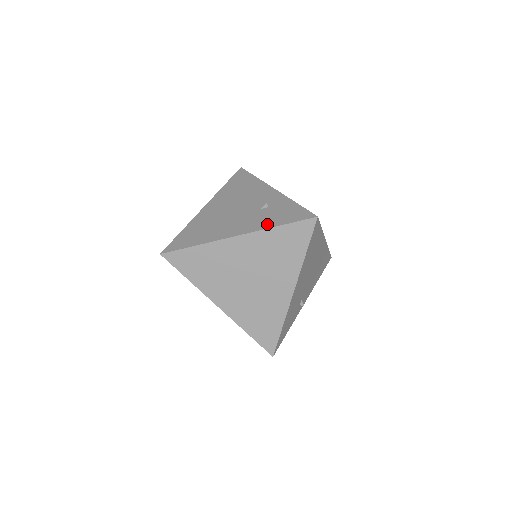
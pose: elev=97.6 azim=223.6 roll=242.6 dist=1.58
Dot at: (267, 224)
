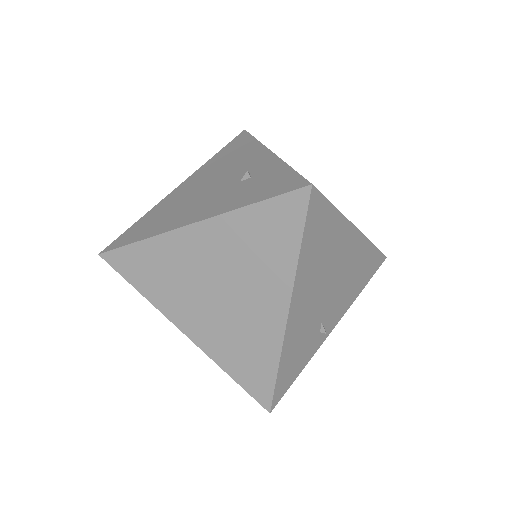
Dot at: (237, 203)
